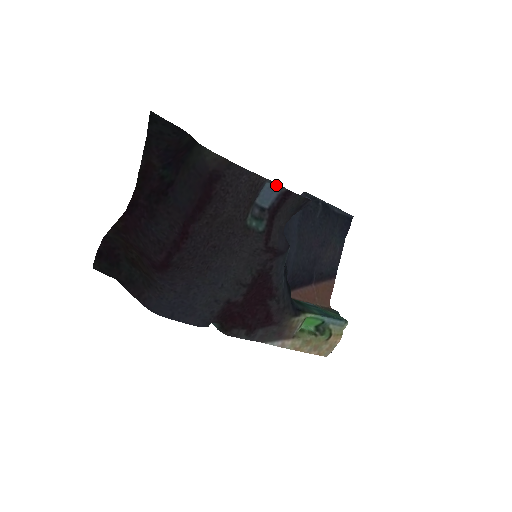
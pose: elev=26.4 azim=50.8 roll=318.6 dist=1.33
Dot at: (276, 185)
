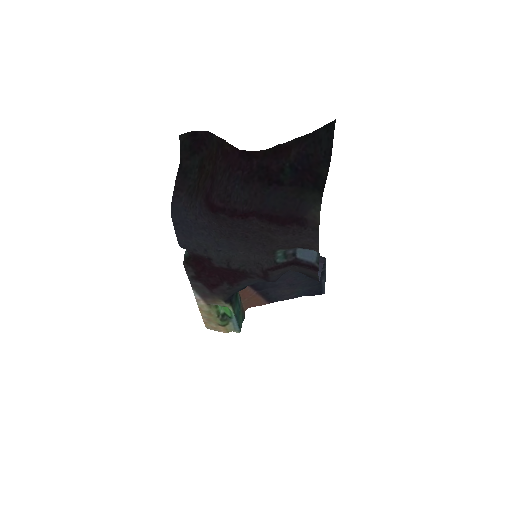
Dot at: (318, 258)
